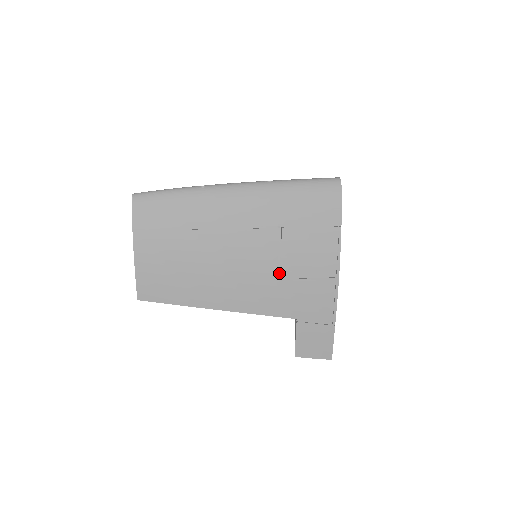
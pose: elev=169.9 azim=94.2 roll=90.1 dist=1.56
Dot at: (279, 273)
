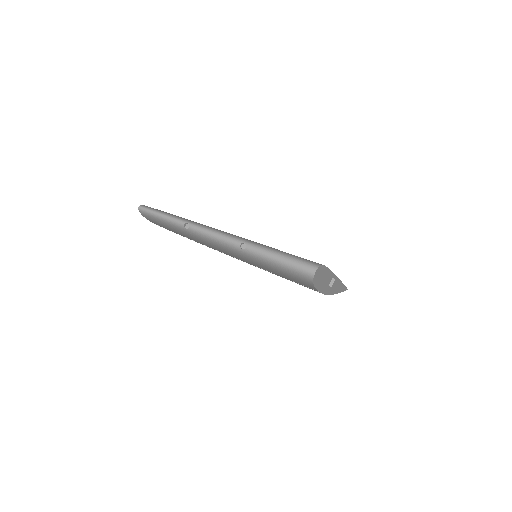
Dot at: occluded
